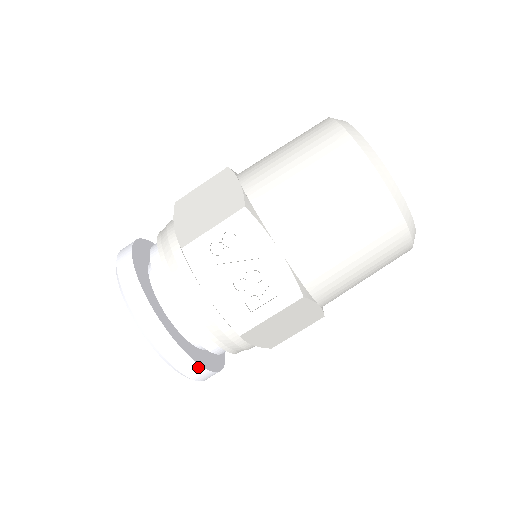
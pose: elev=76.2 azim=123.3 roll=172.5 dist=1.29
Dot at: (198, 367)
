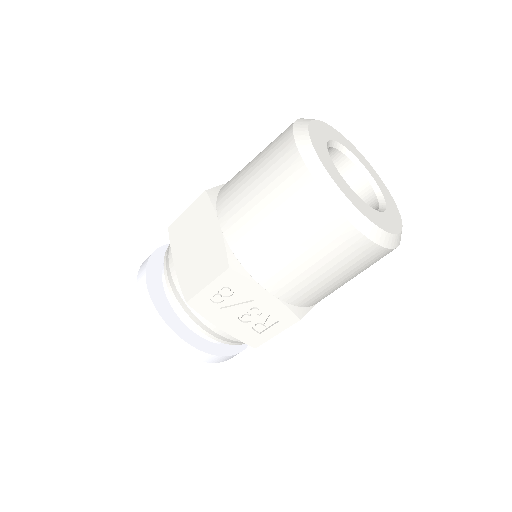
Dot at: (231, 356)
